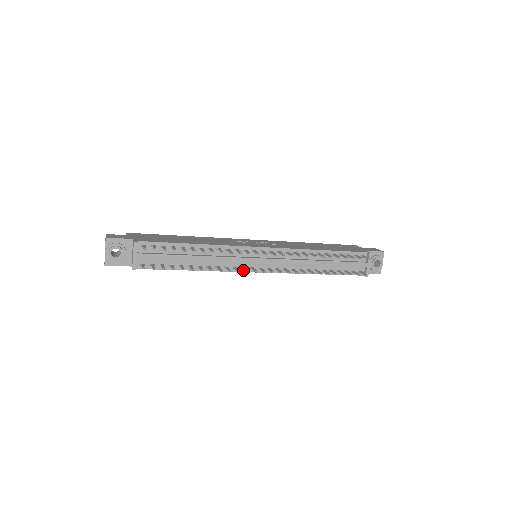
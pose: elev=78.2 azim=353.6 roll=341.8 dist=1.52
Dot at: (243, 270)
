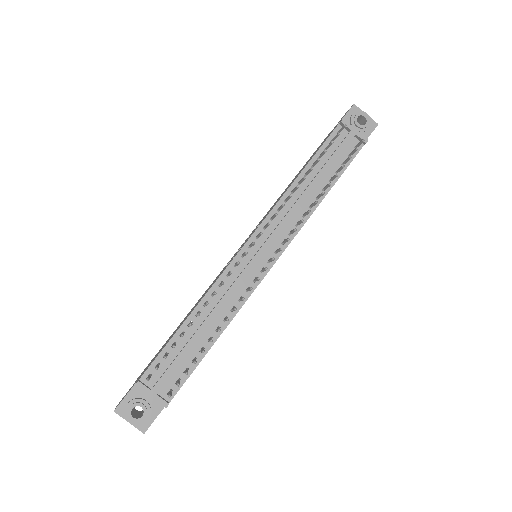
Dot at: (257, 282)
